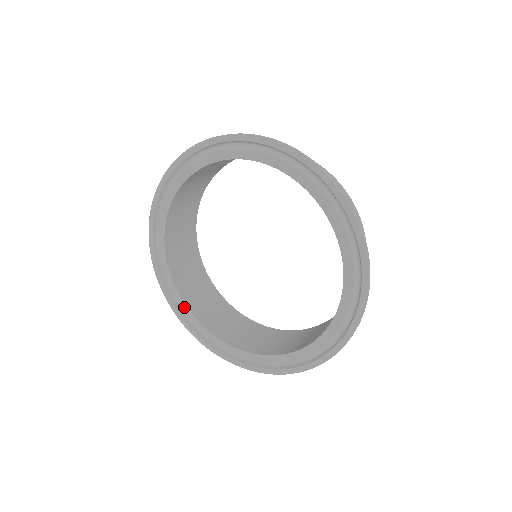
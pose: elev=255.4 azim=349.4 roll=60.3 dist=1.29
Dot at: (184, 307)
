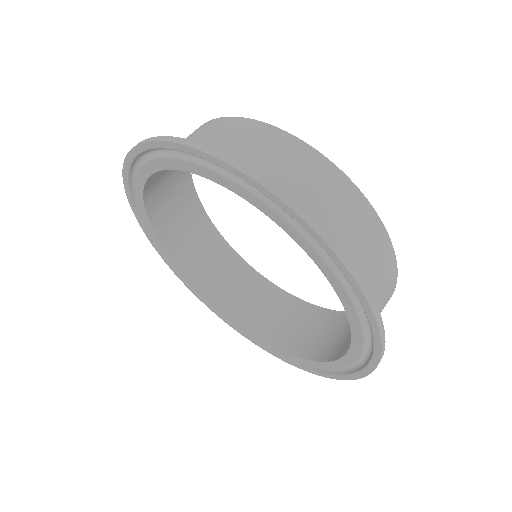
Dot at: (212, 304)
